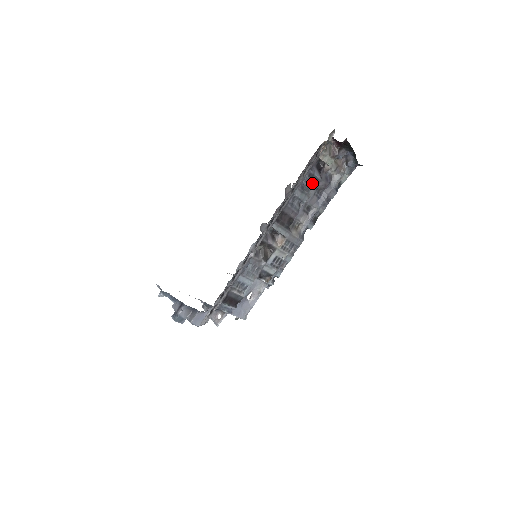
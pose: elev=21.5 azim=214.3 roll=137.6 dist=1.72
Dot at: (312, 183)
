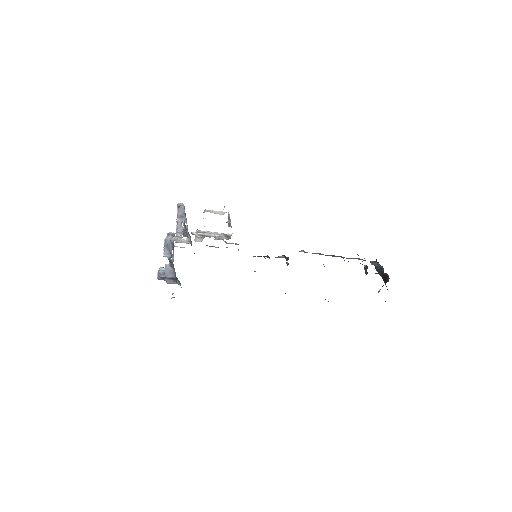
Dot at: occluded
